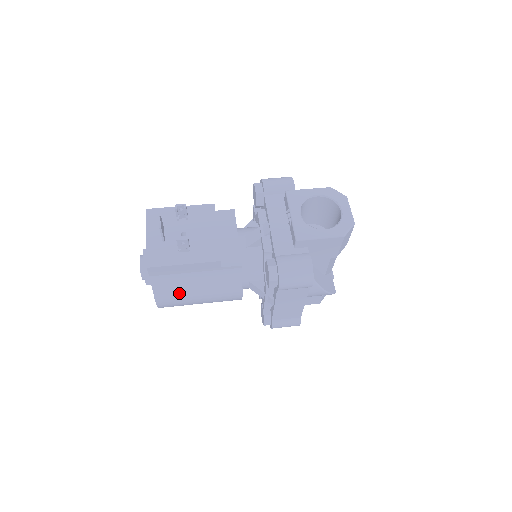
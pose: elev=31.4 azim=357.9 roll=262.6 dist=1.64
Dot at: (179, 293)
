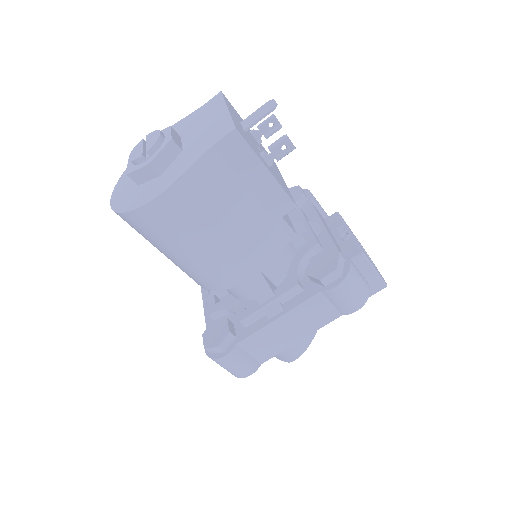
Dot at: (206, 206)
